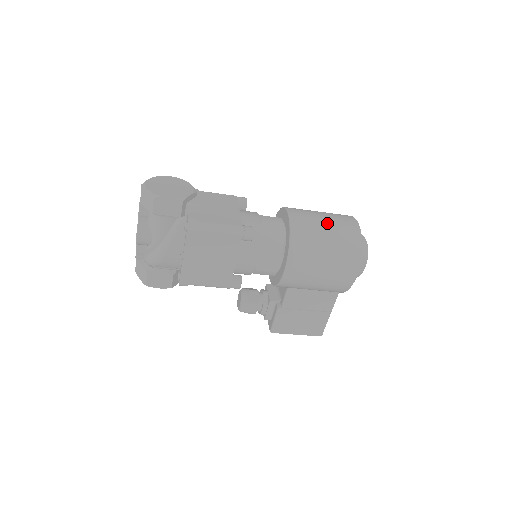
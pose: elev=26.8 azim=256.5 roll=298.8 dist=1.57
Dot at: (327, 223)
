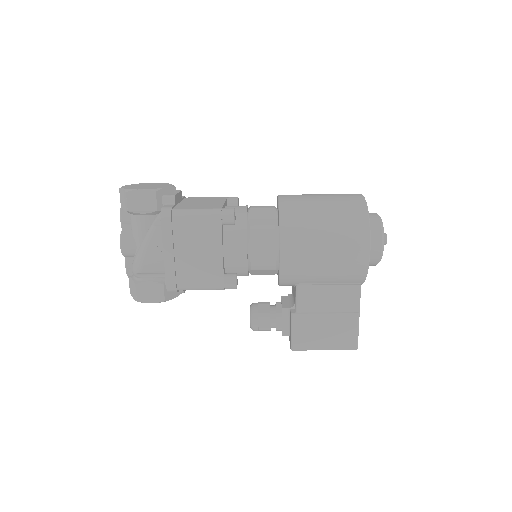
Dot at: (323, 198)
